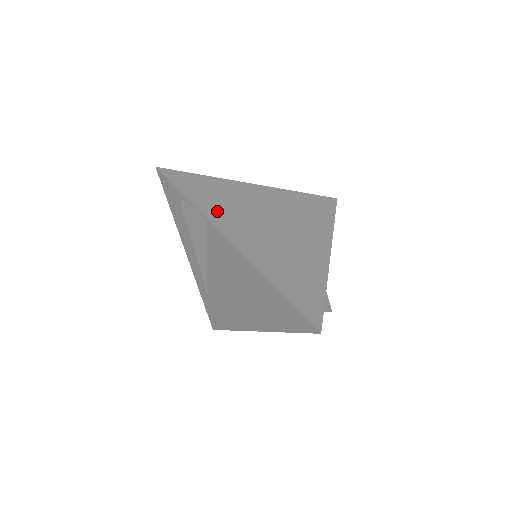
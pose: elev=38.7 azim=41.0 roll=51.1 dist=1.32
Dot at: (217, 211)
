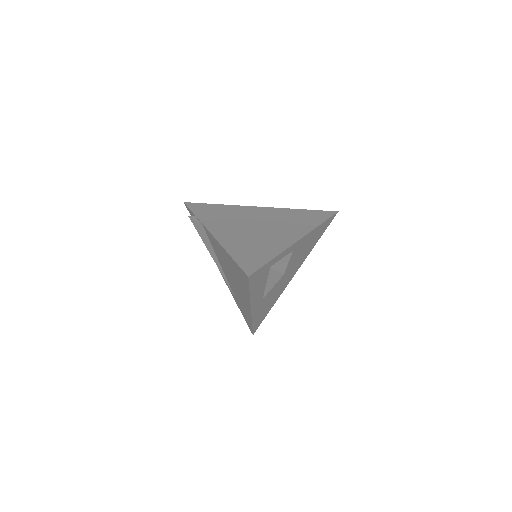
Dot at: (213, 220)
